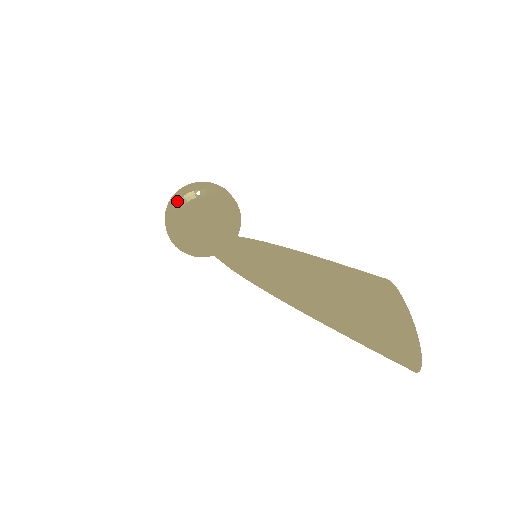
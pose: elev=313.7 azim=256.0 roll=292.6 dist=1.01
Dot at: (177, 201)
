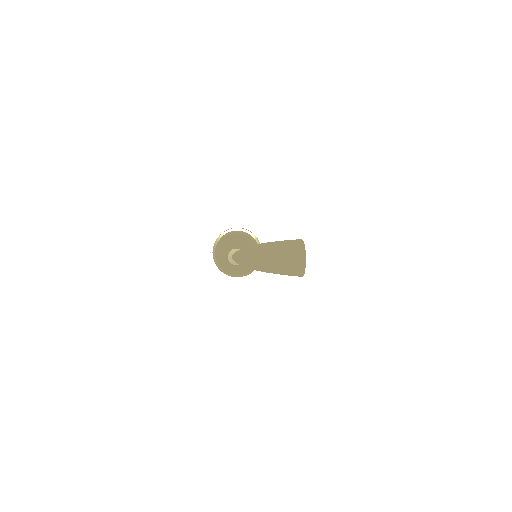
Dot at: (222, 236)
